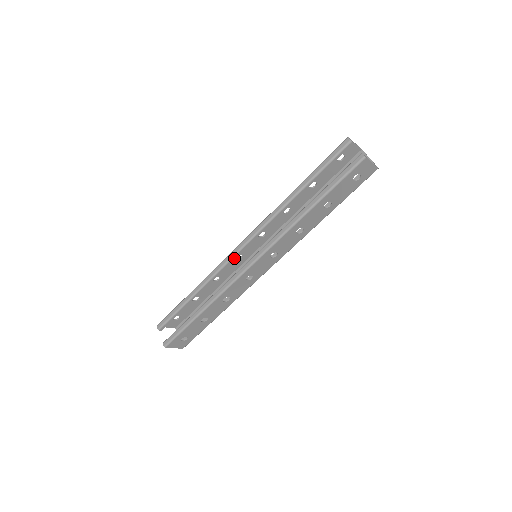
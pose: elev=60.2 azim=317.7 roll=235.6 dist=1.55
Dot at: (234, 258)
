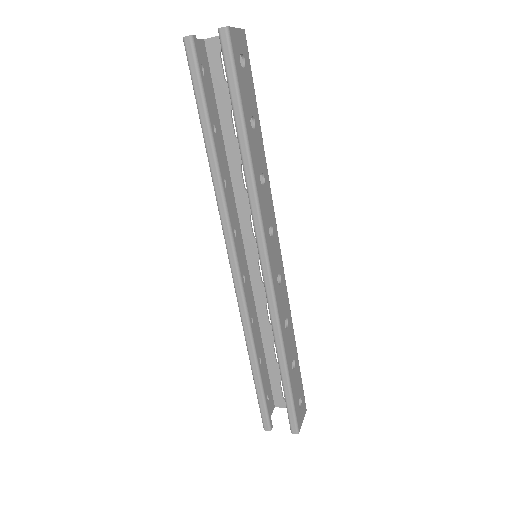
Dot at: (243, 285)
